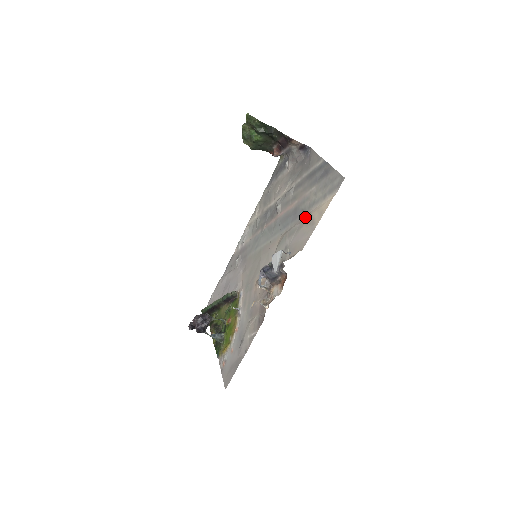
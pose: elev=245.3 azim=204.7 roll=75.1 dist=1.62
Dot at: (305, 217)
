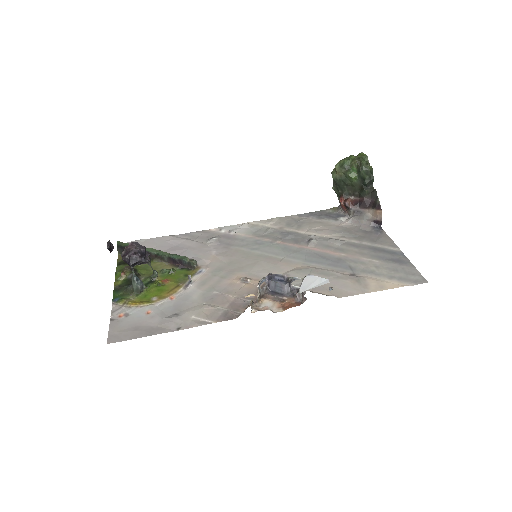
Dot at: (353, 274)
